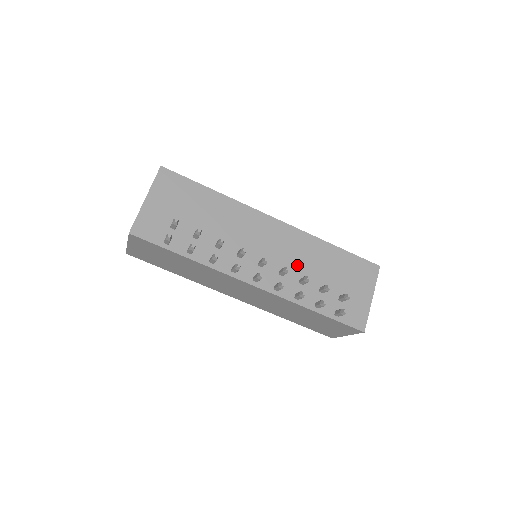
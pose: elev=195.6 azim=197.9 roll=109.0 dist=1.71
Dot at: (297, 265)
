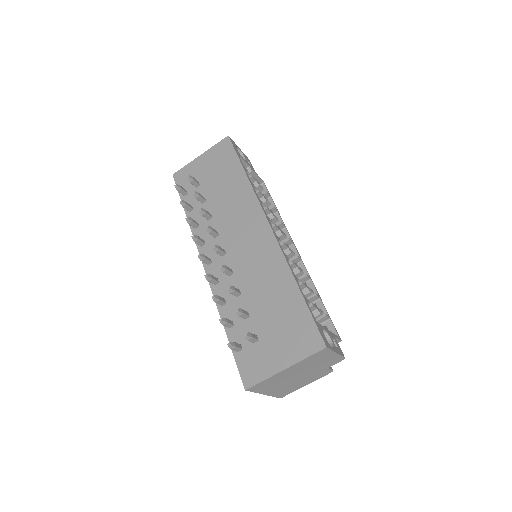
Dot at: (248, 276)
